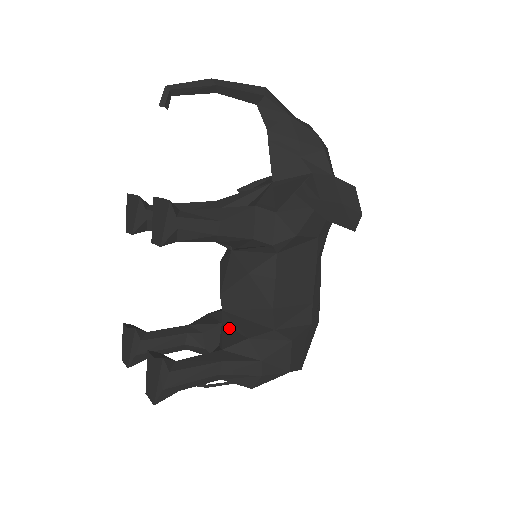
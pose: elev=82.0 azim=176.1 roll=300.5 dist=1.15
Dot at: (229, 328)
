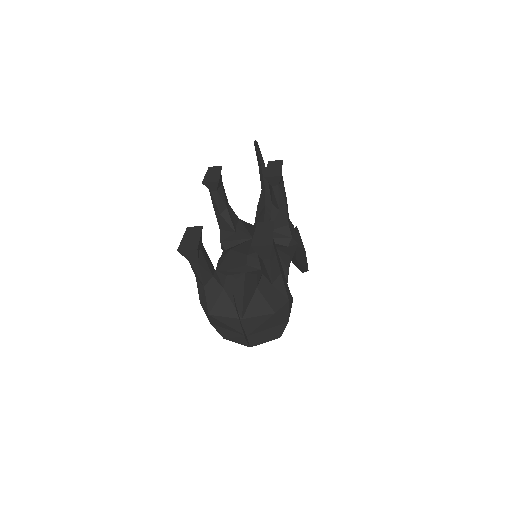
Dot at: occluded
